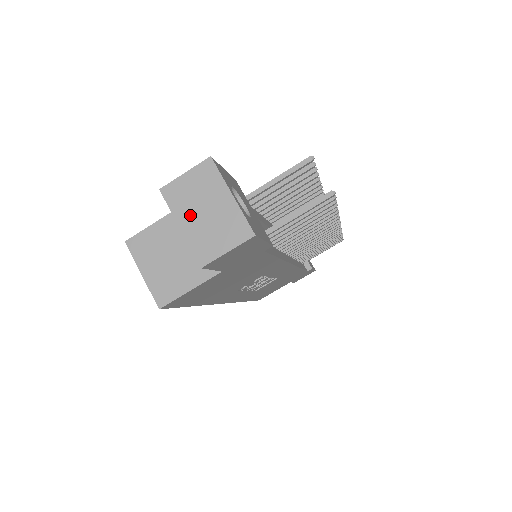
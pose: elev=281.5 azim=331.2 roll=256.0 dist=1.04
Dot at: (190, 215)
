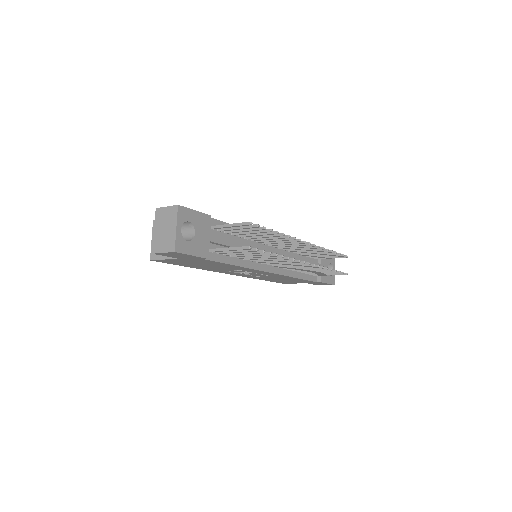
Dot at: (160, 227)
